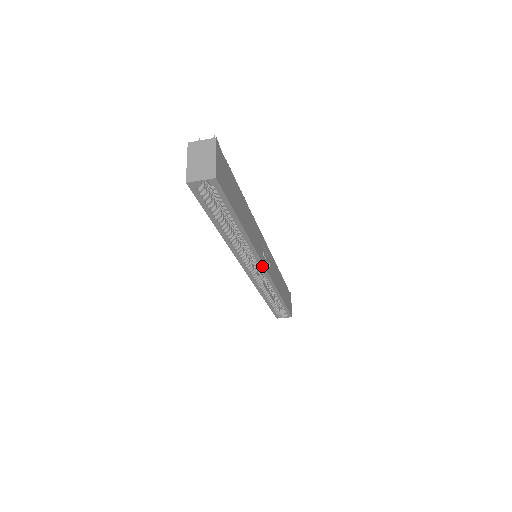
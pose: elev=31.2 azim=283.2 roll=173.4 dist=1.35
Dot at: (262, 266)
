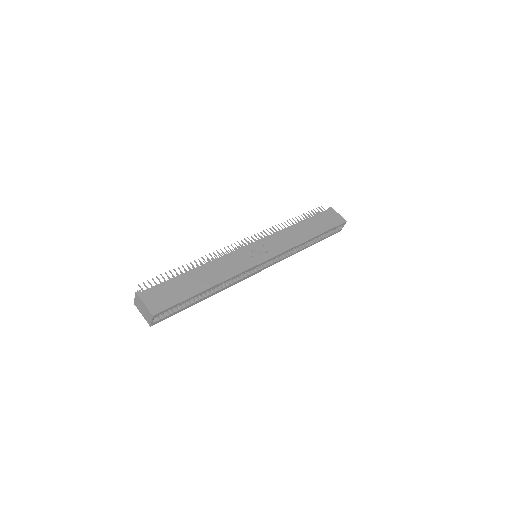
Dot at: (260, 264)
